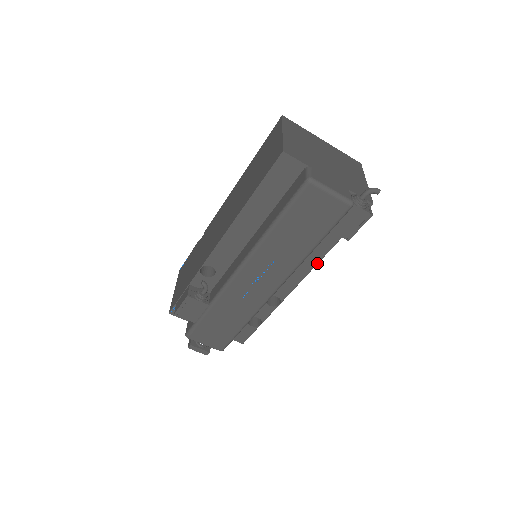
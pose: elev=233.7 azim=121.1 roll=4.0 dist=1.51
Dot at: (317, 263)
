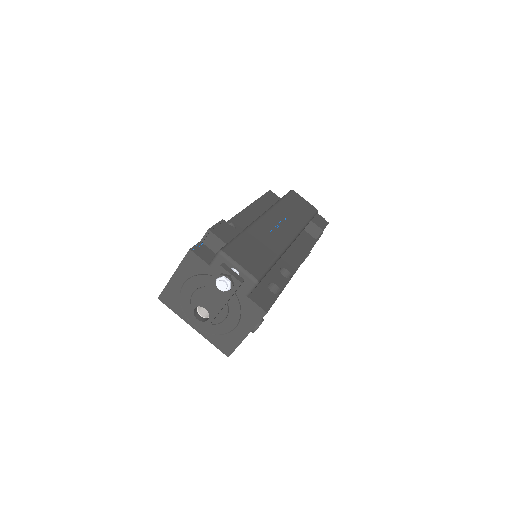
Dot at: (307, 254)
